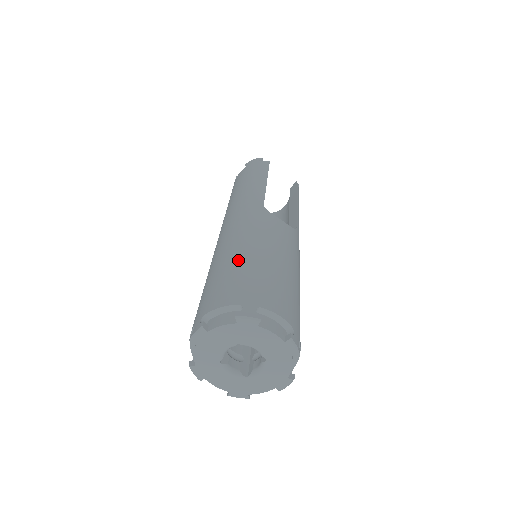
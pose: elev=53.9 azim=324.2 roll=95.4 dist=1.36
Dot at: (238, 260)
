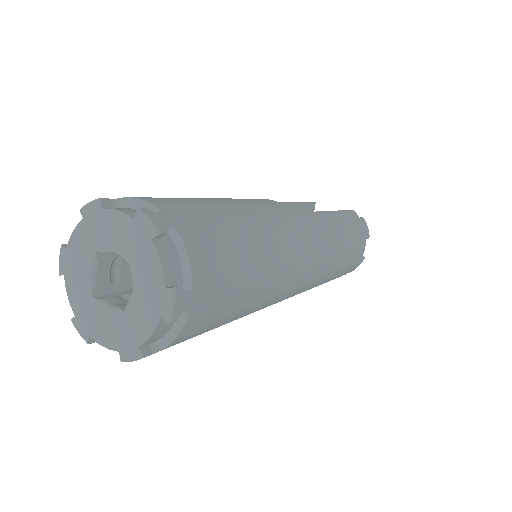
Dot at: occluded
